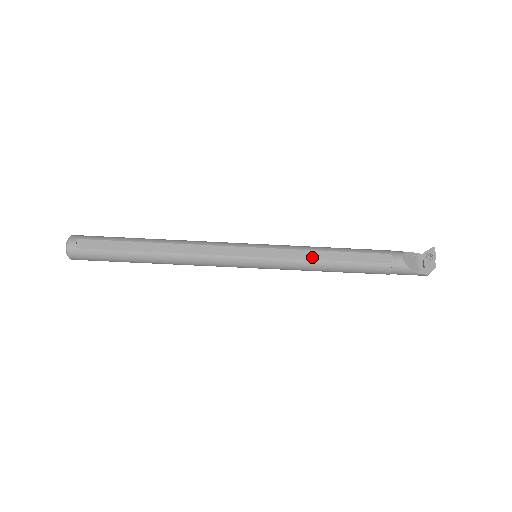
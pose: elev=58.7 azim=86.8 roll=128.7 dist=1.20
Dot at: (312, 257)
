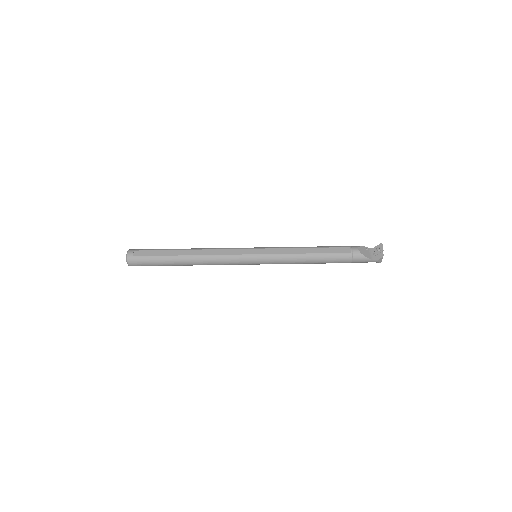
Dot at: (294, 252)
